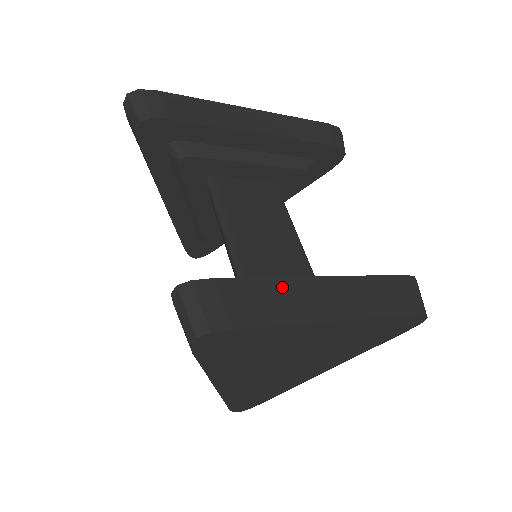
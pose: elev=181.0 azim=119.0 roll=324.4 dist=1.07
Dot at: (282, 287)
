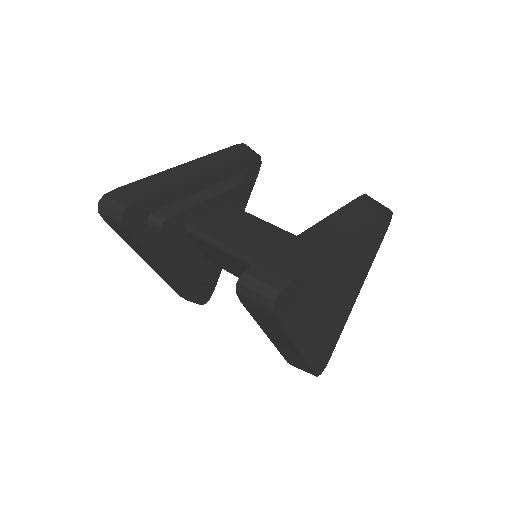
Dot at: (298, 244)
